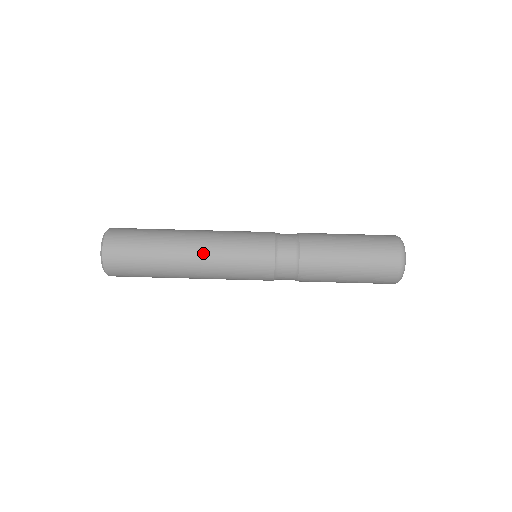
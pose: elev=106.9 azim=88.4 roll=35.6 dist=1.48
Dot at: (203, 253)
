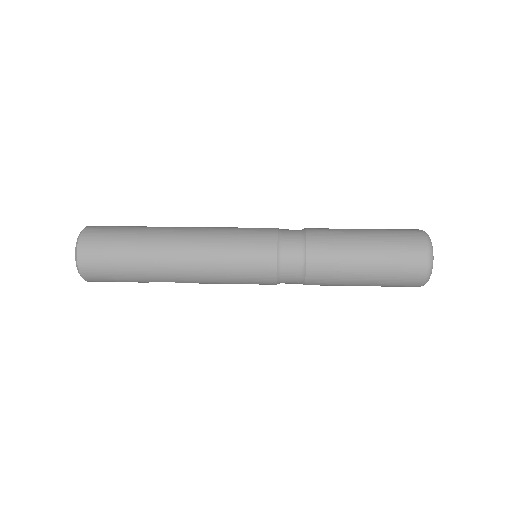
Dot at: (199, 227)
